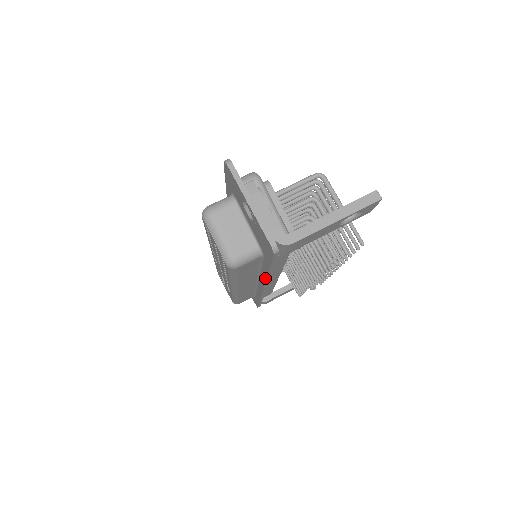
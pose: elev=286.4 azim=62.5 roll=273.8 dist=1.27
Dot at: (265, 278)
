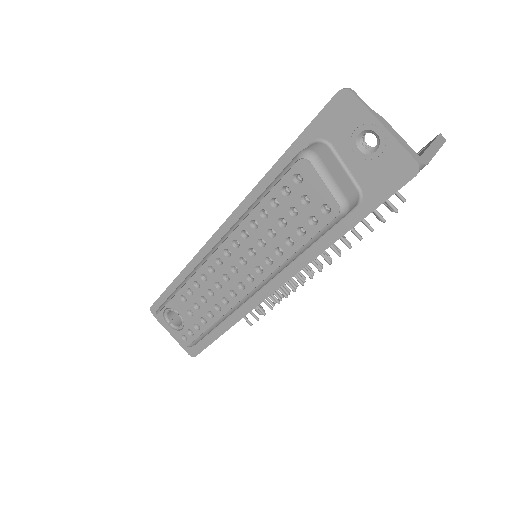
Dot at: (320, 252)
